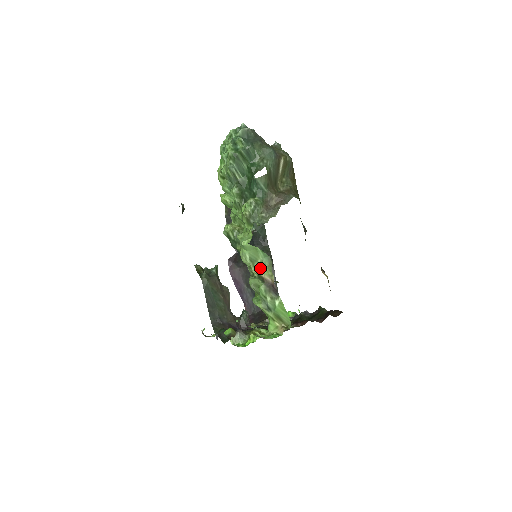
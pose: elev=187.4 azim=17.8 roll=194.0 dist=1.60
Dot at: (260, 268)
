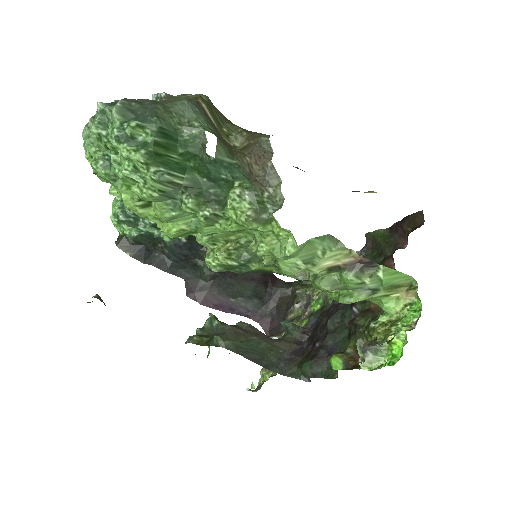
Dot at: (326, 259)
